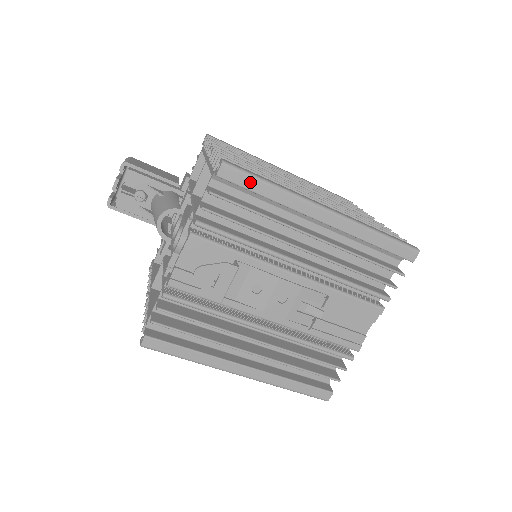
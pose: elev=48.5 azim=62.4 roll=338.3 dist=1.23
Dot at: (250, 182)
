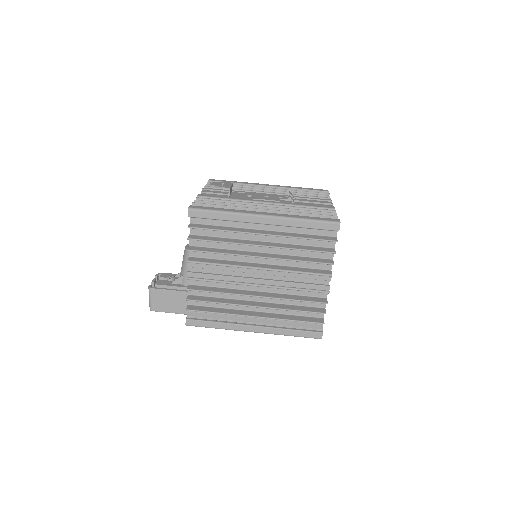
Dot at: (225, 181)
